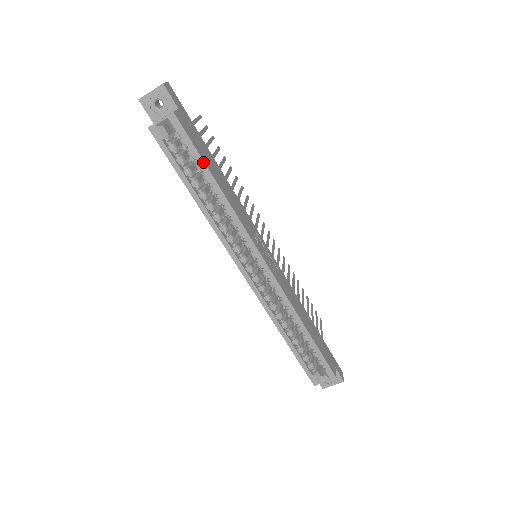
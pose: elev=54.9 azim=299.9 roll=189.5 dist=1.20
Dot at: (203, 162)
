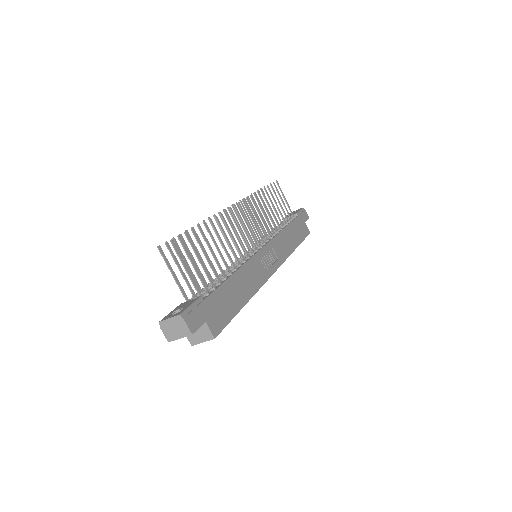
Dot at: (236, 314)
